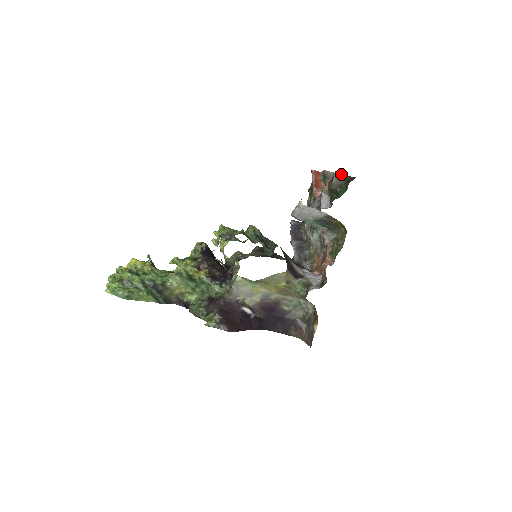
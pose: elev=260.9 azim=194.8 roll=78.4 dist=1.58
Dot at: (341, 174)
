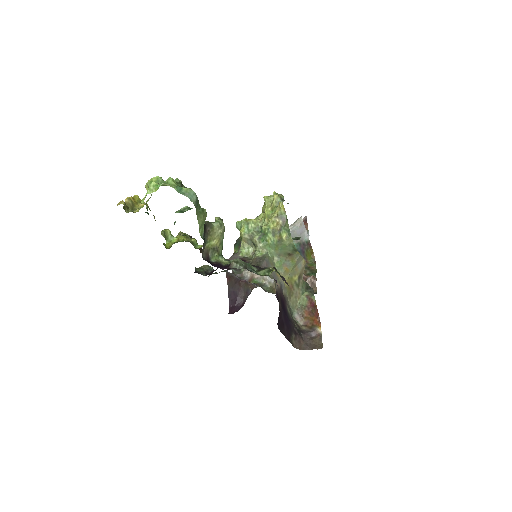
Dot at: occluded
